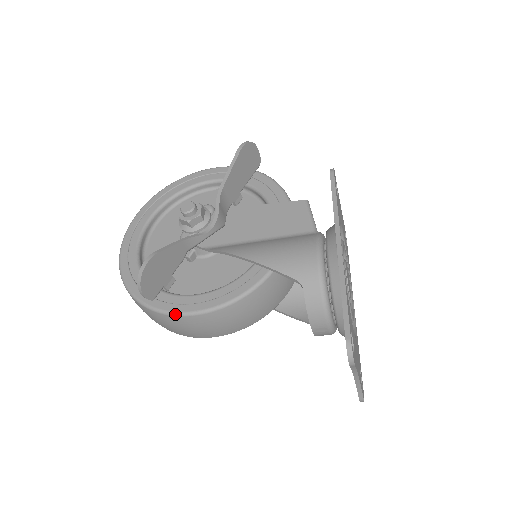
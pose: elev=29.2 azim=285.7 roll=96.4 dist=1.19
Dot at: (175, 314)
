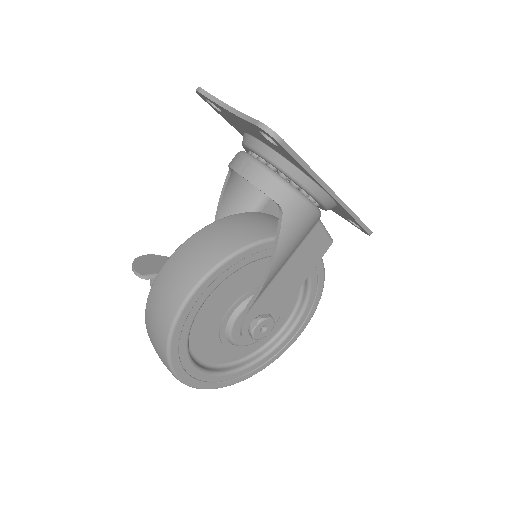
Dot at: (156, 277)
